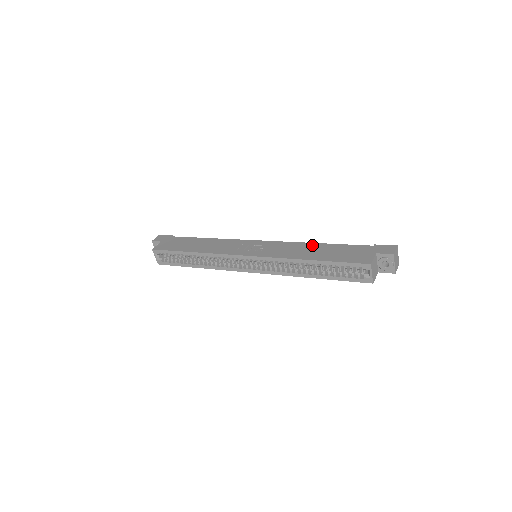
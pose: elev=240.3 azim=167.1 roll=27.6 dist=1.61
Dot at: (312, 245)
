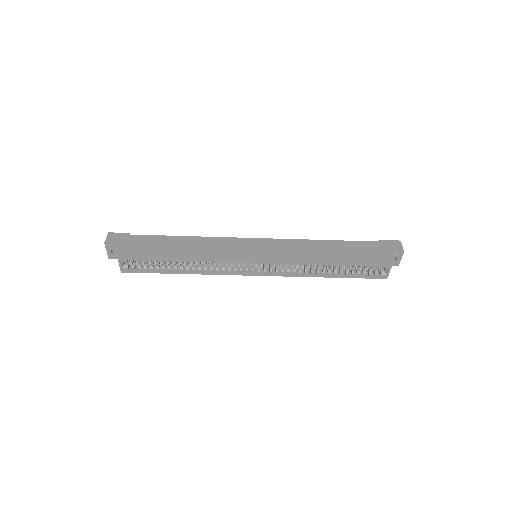
Dot at: (321, 243)
